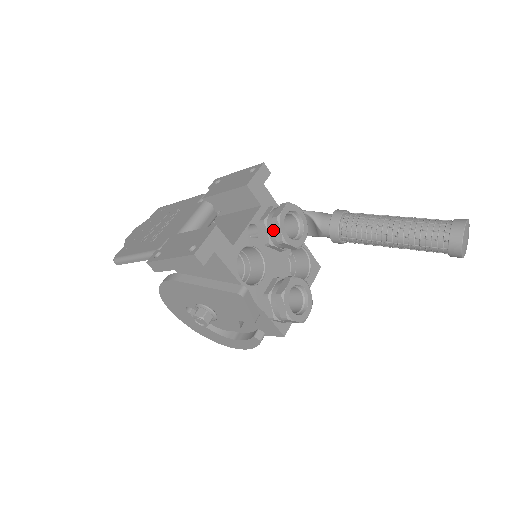
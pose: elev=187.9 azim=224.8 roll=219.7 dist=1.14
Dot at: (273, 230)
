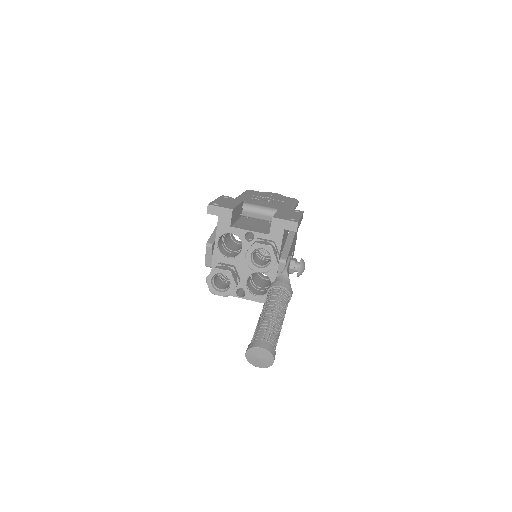
Dot at: occluded
